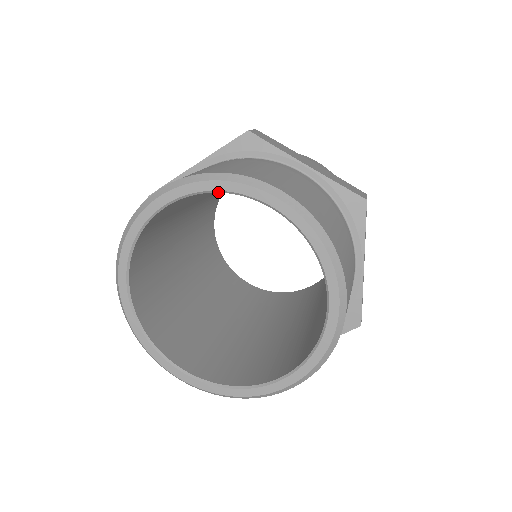
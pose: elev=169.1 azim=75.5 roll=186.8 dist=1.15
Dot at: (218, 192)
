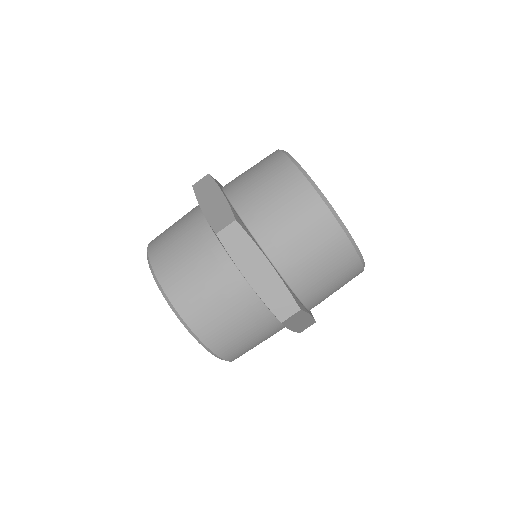
Dot at: occluded
